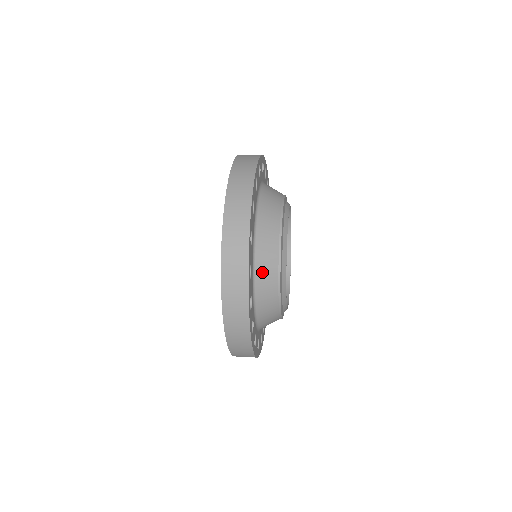
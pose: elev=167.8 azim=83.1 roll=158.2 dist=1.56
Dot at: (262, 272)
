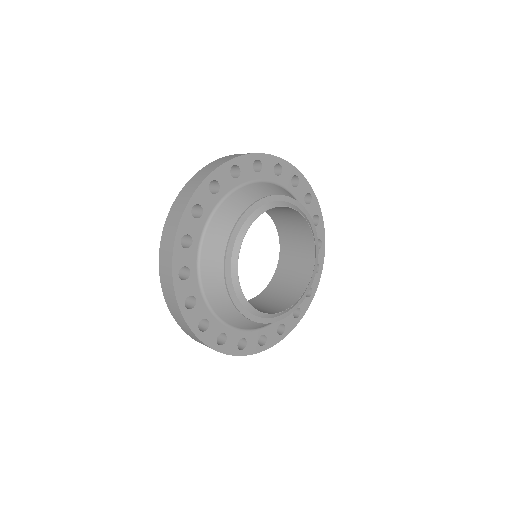
Dot at: (208, 274)
